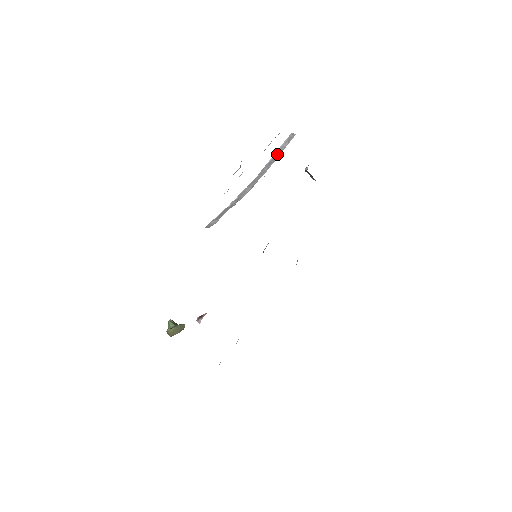
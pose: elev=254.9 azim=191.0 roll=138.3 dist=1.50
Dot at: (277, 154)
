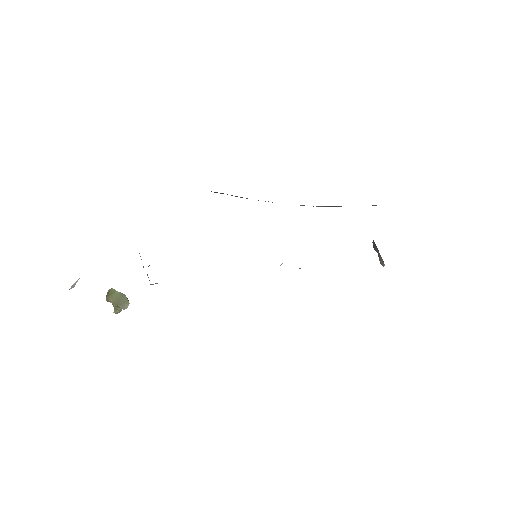
Dot at: occluded
